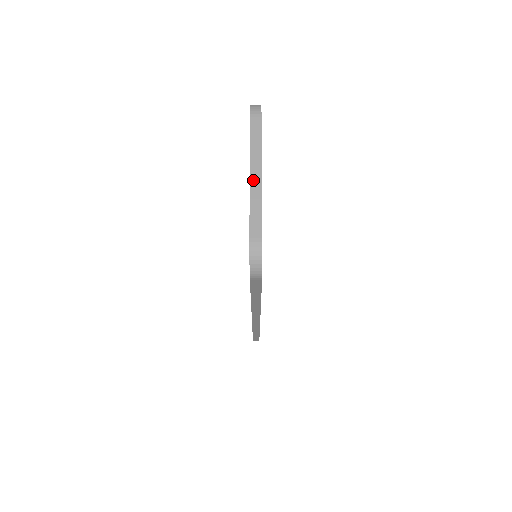
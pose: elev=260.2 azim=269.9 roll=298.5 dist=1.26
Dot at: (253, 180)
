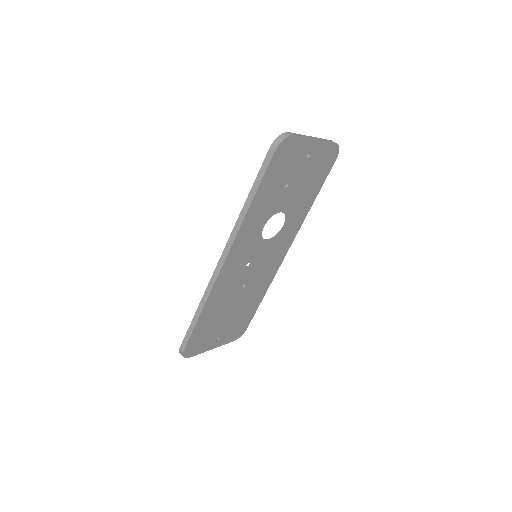
Dot at: (311, 137)
